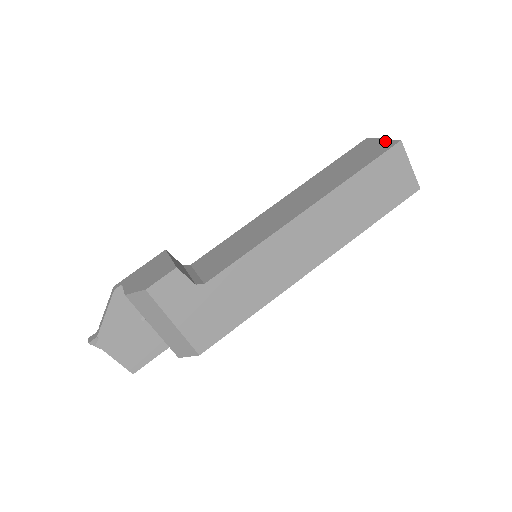
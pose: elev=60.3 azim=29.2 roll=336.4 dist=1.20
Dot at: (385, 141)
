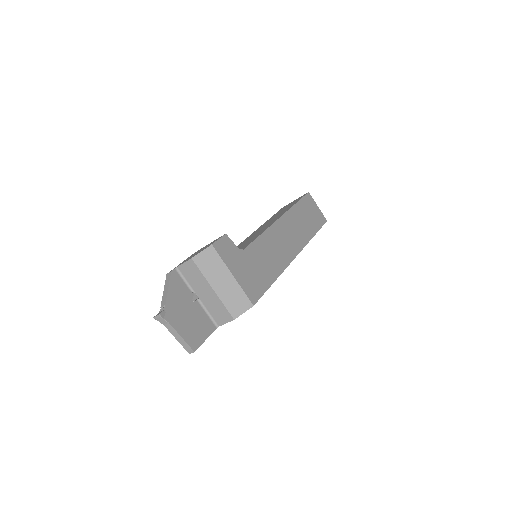
Dot at: (298, 198)
